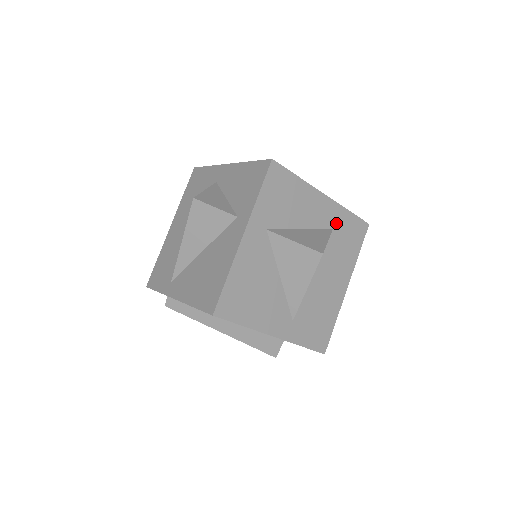
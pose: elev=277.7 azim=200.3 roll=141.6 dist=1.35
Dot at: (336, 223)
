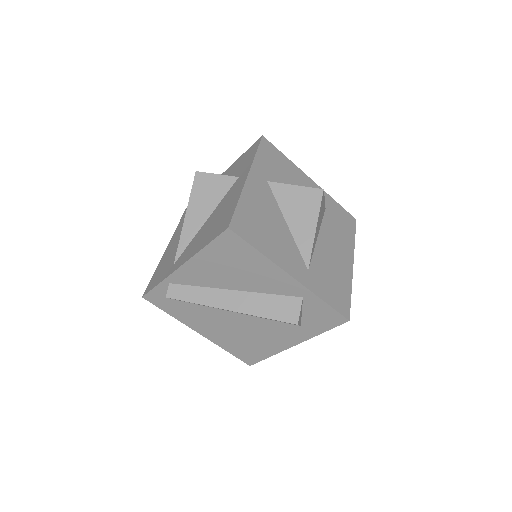
Dot at: (327, 205)
